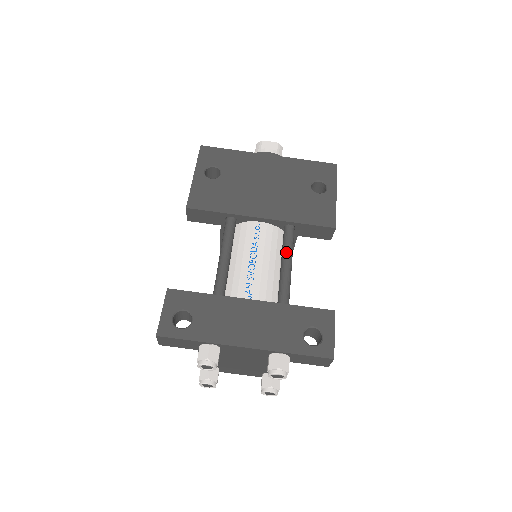
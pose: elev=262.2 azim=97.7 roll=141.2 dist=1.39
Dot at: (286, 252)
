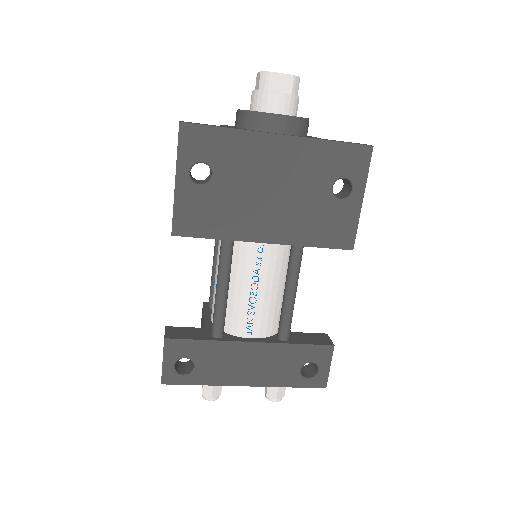
Dot at: (292, 280)
